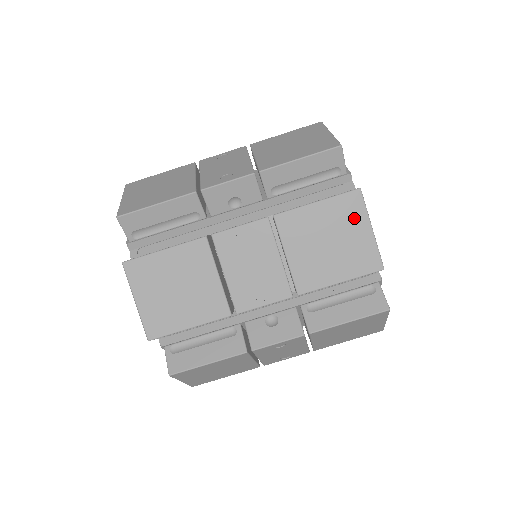
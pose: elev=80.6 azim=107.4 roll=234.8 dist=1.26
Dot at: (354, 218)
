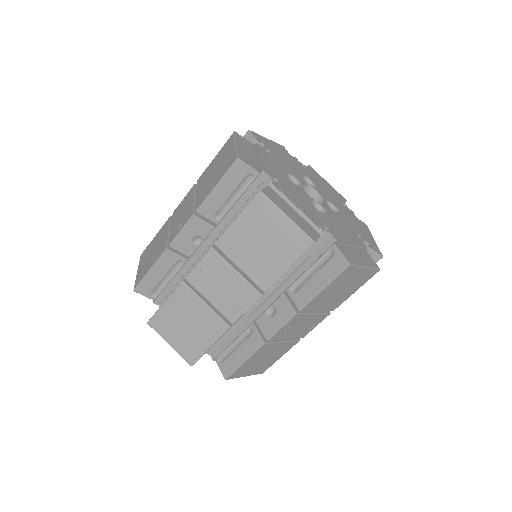
Dot at: (352, 274)
